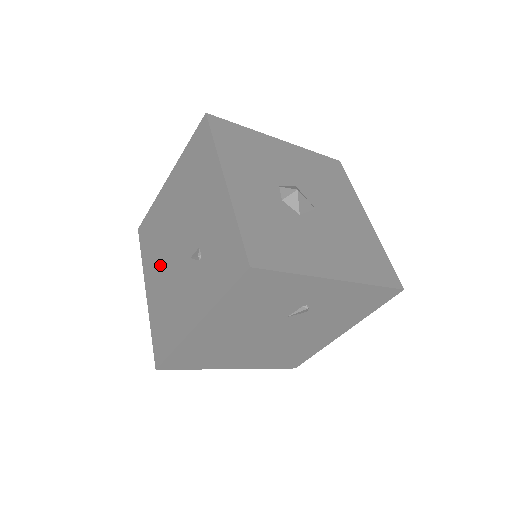
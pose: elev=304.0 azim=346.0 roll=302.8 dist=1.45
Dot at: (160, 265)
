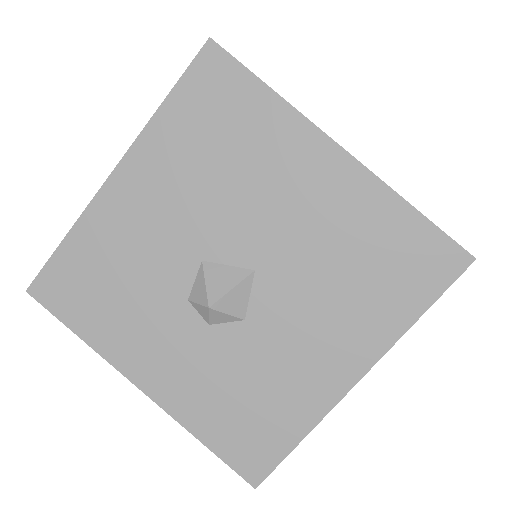
Dot at: occluded
